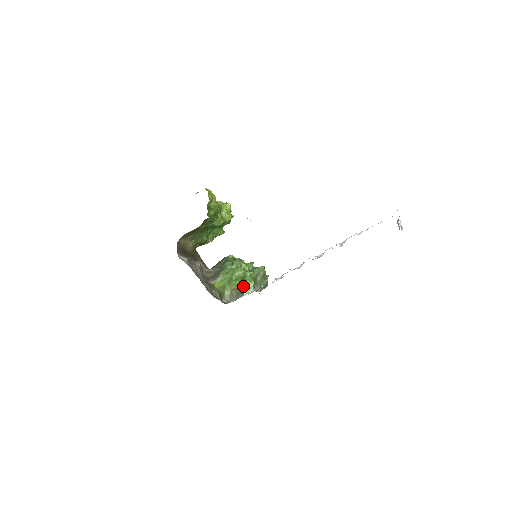
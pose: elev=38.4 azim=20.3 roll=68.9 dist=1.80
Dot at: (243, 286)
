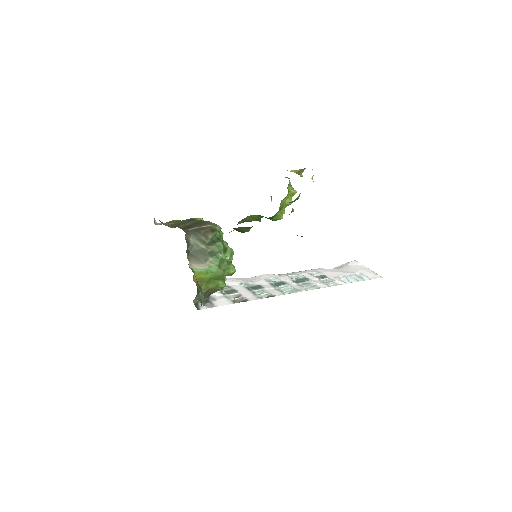
Dot at: occluded
